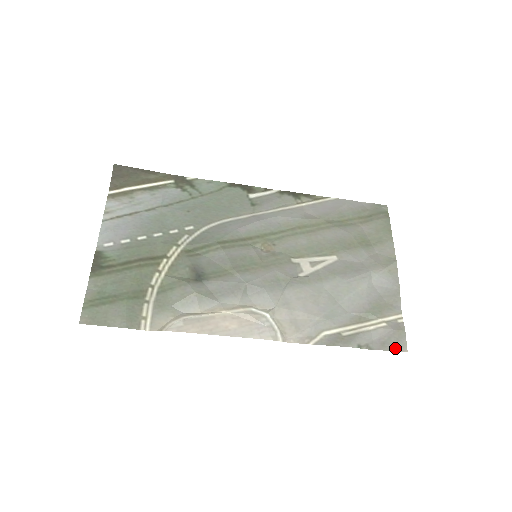
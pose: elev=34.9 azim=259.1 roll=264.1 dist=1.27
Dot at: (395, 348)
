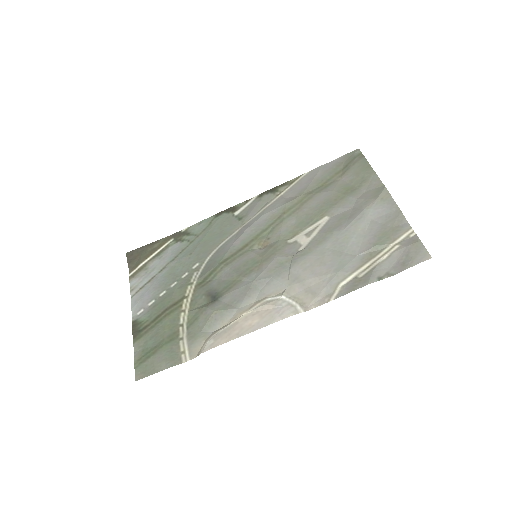
Dot at: (417, 261)
